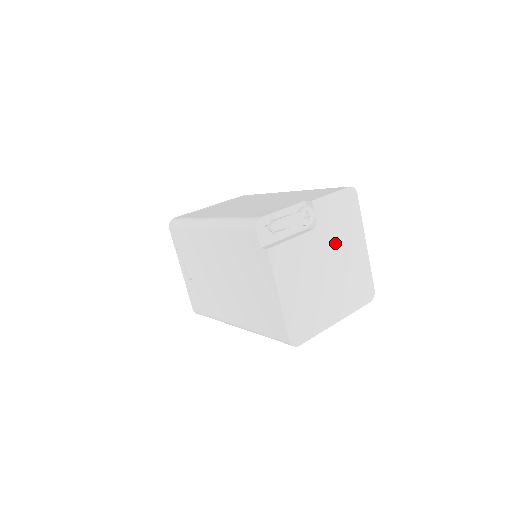
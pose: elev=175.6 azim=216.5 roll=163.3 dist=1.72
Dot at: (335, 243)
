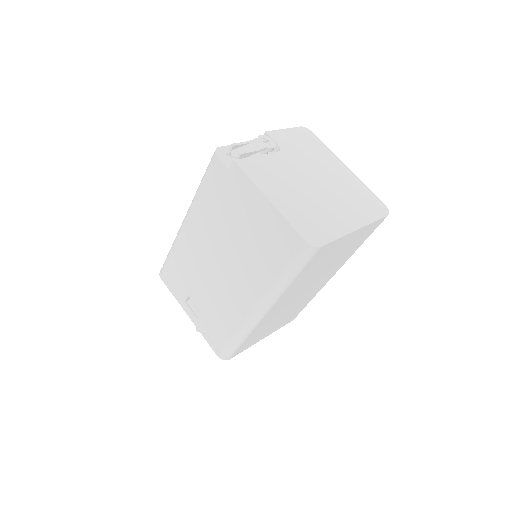
Dot at: (311, 164)
